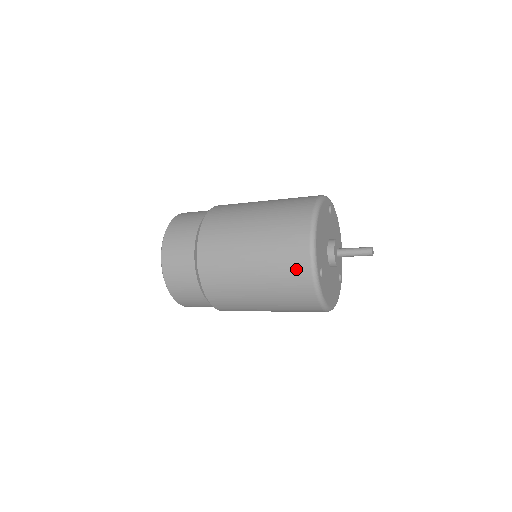
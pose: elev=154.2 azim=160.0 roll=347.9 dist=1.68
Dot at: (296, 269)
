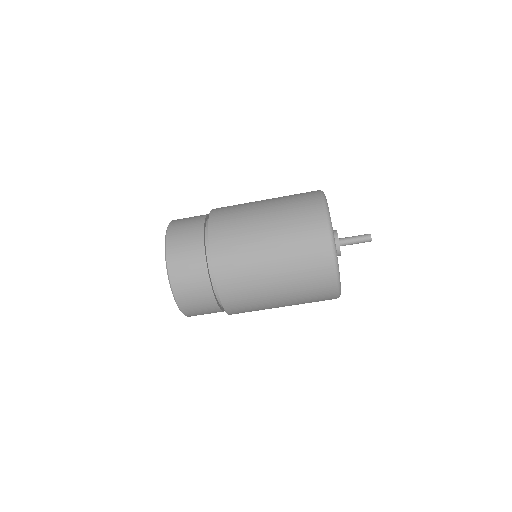
Dot at: (317, 251)
